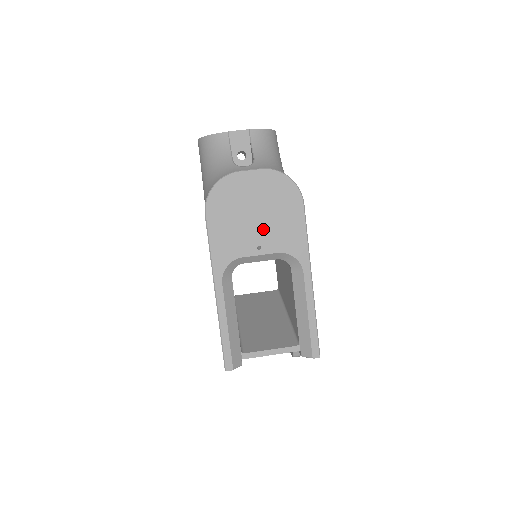
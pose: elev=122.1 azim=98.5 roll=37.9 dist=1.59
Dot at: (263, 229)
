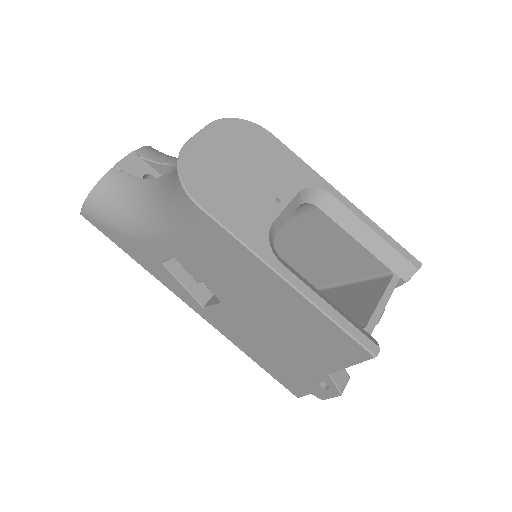
Dot at: (264, 180)
